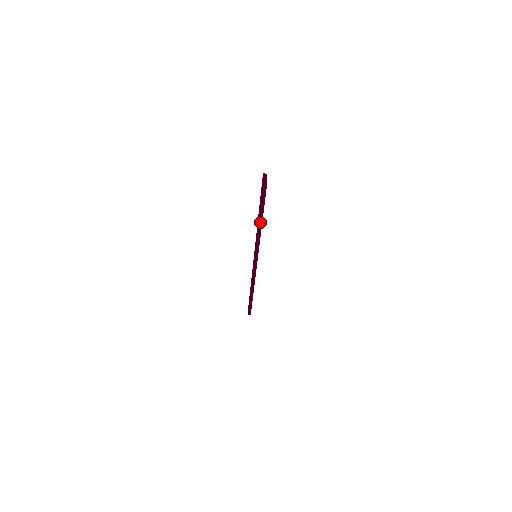
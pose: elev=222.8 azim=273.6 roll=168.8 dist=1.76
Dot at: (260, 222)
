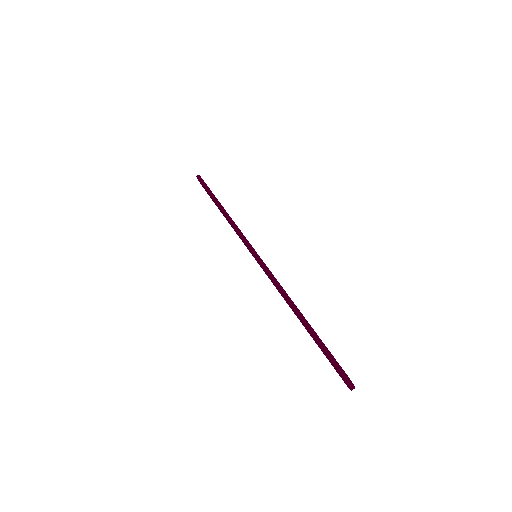
Dot at: (219, 205)
